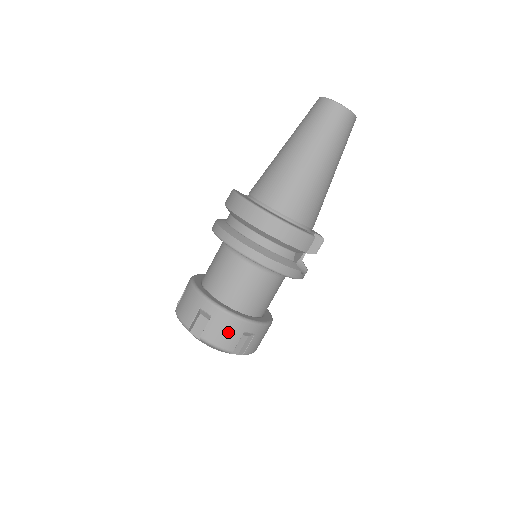
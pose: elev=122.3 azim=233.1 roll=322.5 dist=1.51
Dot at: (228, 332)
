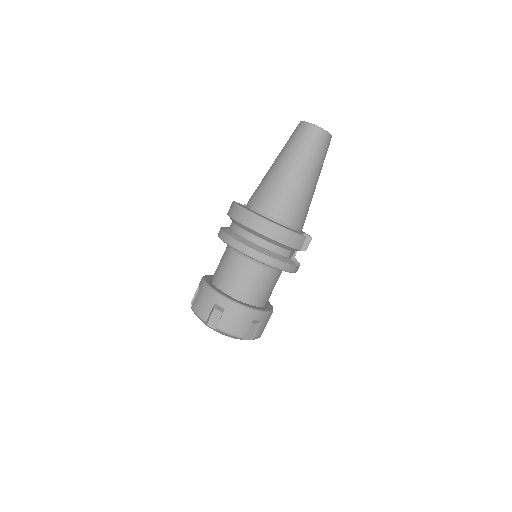
Dot at: (240, 321)
